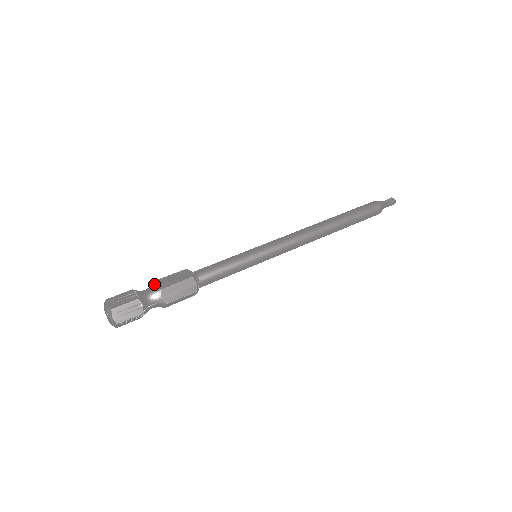
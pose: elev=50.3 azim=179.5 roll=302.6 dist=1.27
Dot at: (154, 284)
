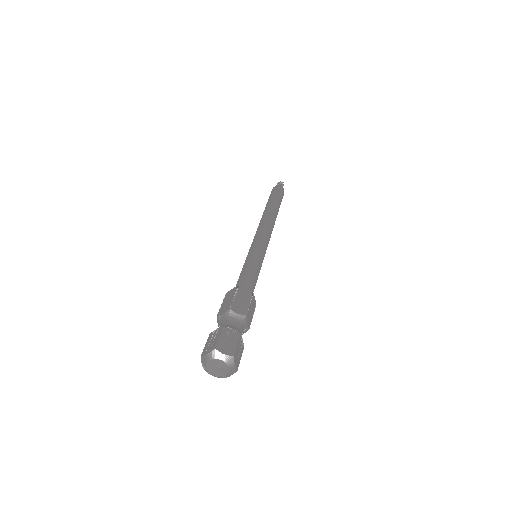
Dot at: (233, 313)
